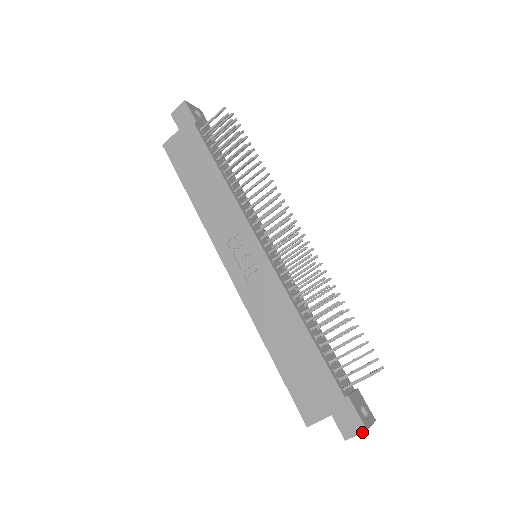
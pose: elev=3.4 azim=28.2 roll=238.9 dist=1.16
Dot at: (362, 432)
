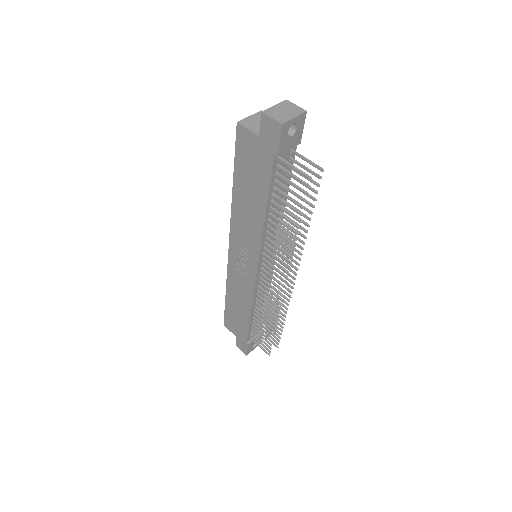
Dot at: (244, 353)
